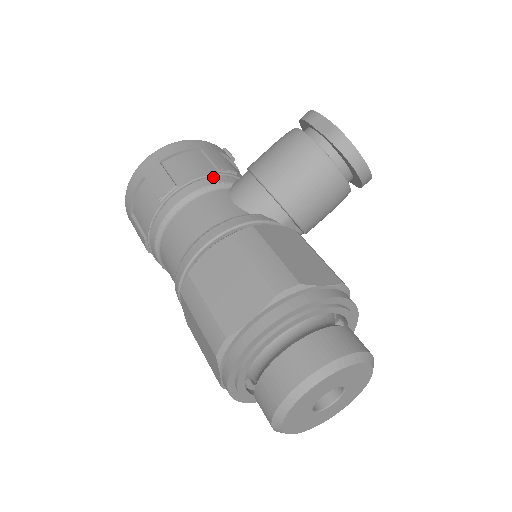
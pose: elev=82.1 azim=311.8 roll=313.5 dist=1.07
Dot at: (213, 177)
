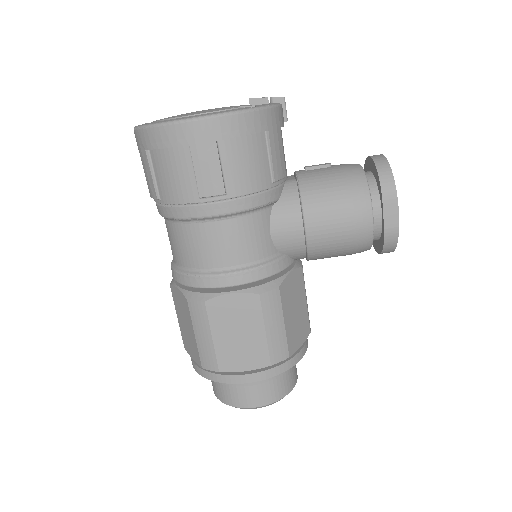
Dot at: (265, 193)
